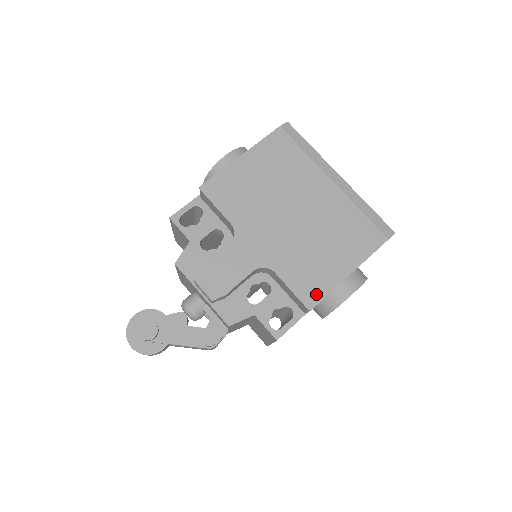
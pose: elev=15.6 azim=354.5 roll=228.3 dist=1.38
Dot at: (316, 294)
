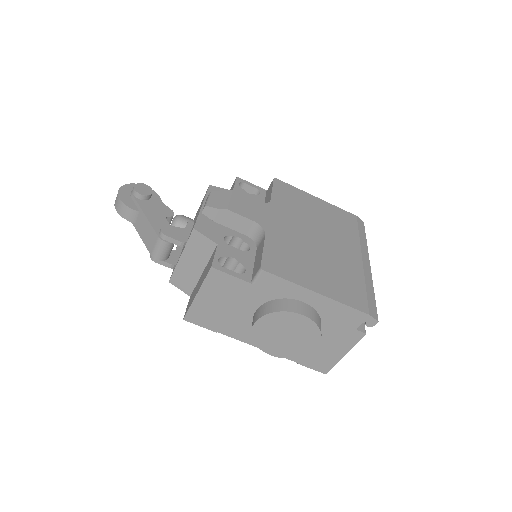
Dot at: (277, 270)
